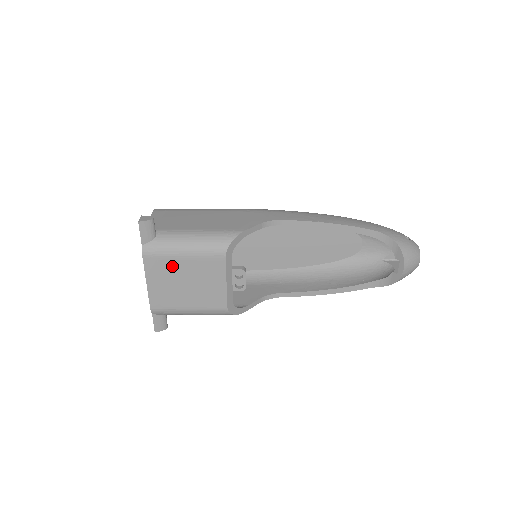
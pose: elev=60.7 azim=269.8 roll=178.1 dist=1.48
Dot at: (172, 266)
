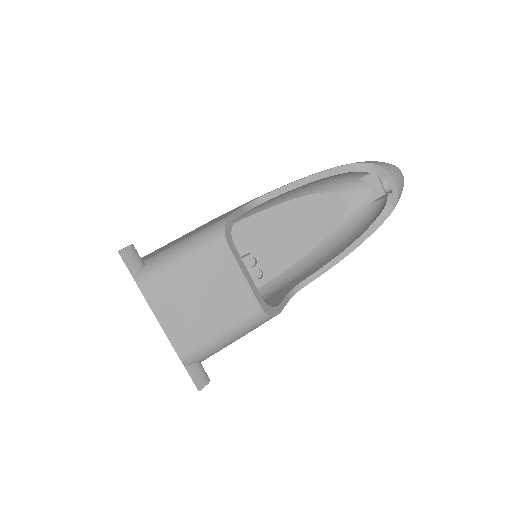
Dot at: (178, 286)
